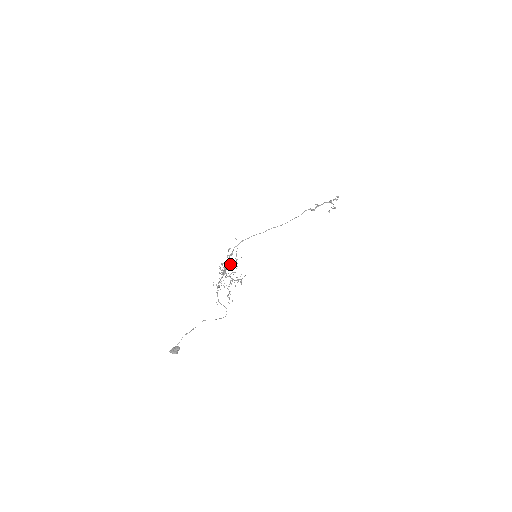
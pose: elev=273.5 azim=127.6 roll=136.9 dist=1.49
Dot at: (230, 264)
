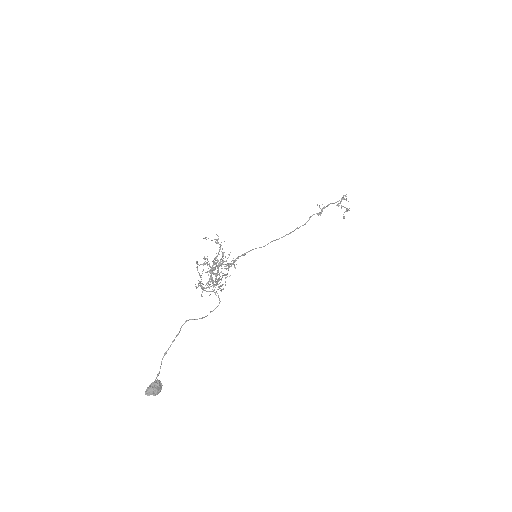
Dot at: occluded
